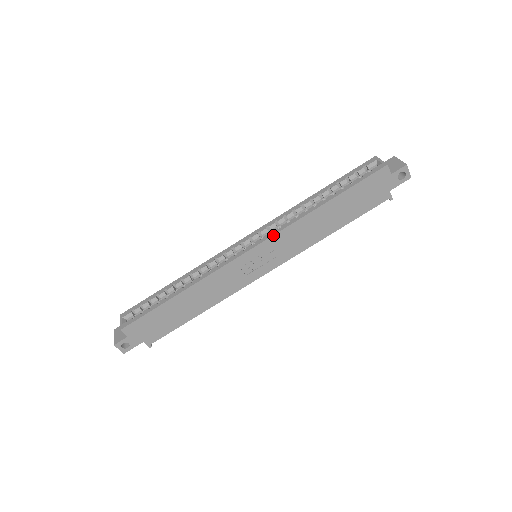
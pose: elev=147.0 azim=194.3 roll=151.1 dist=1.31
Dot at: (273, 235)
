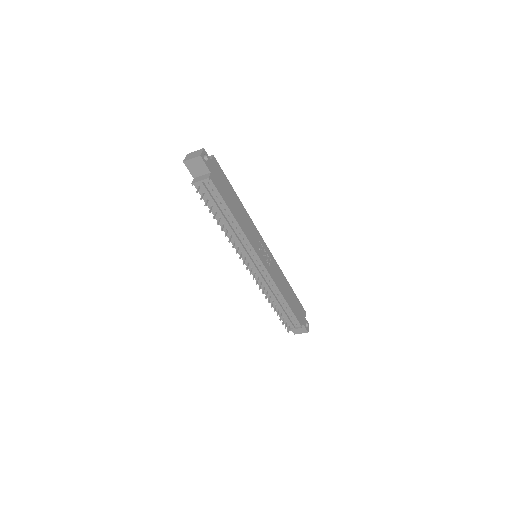
Dot at: occluded
